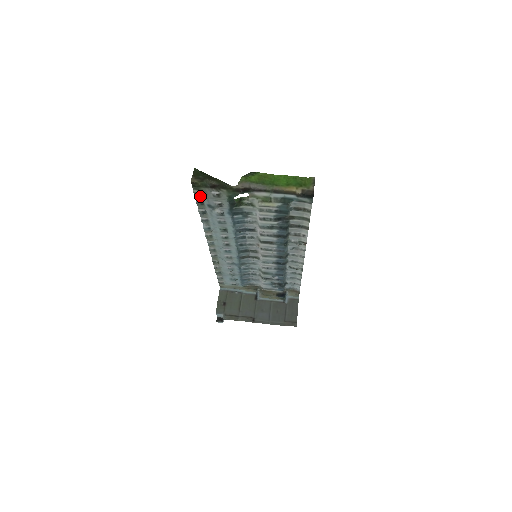
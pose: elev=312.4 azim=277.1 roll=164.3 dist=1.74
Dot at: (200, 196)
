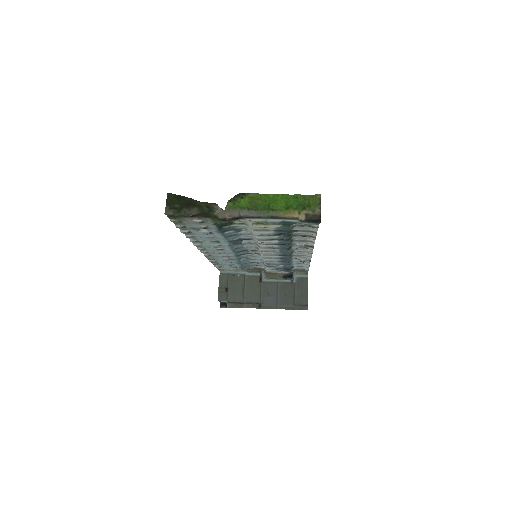
Dot at: (180, 223)
